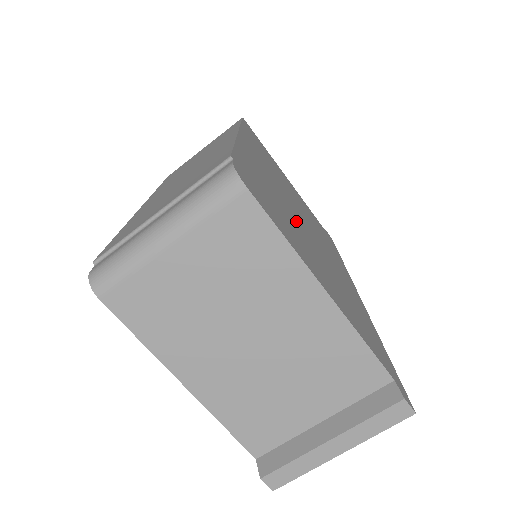
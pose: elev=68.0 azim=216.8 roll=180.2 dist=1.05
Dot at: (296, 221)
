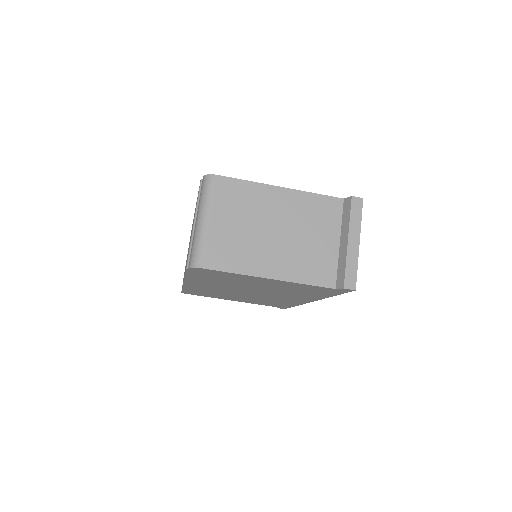
Dot at: occluded
